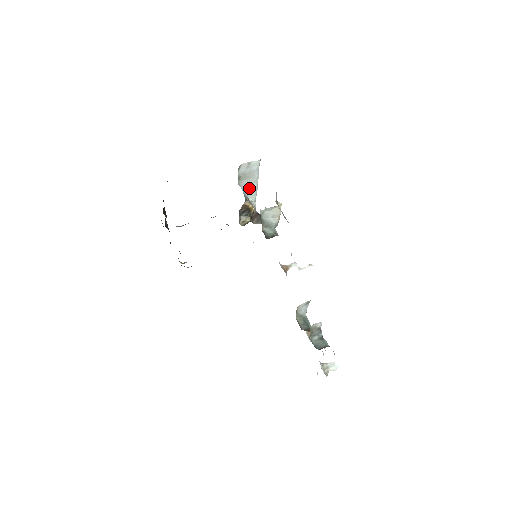
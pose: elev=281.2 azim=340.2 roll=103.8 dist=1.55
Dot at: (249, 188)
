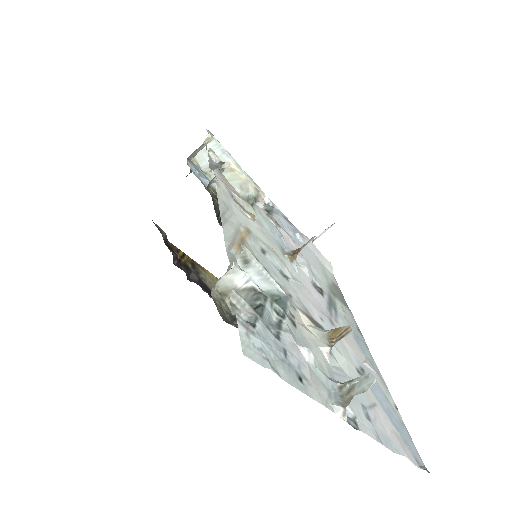
Dot at: occluded
